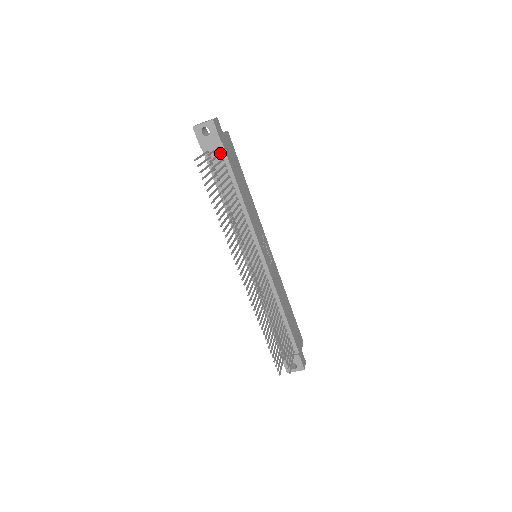
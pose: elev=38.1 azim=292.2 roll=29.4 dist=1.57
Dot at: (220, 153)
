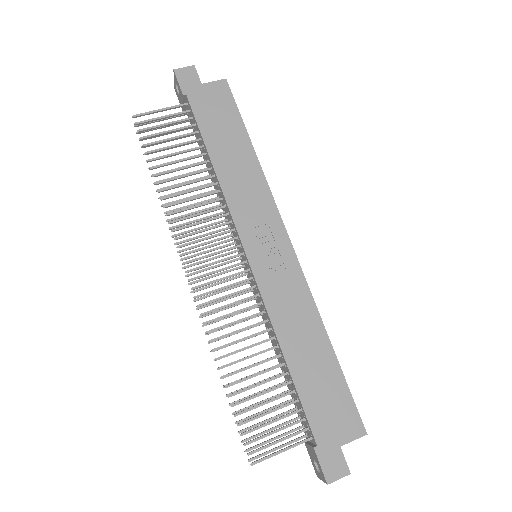
Dot at: (186, 110)
